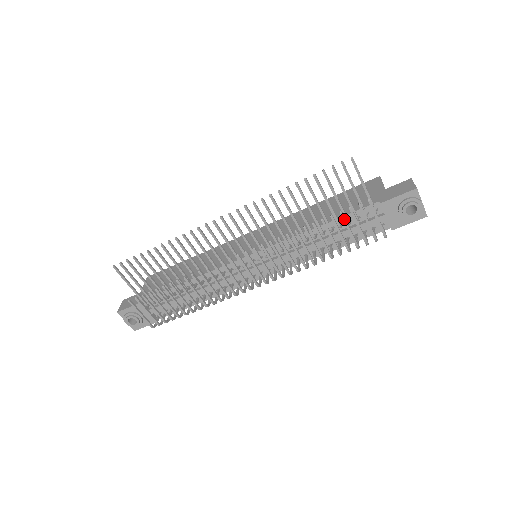
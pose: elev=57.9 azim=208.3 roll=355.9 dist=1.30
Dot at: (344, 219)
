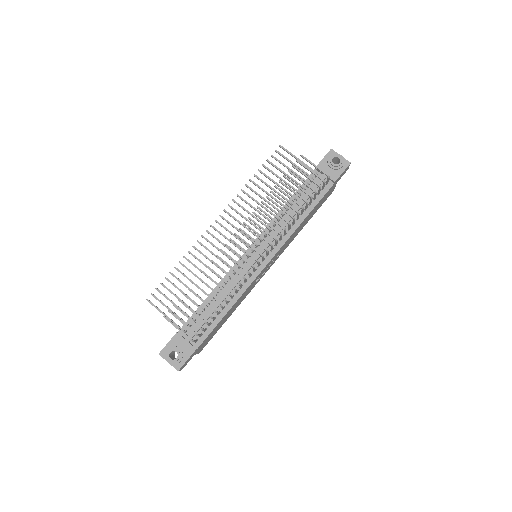
Dot at: (293, 174)
